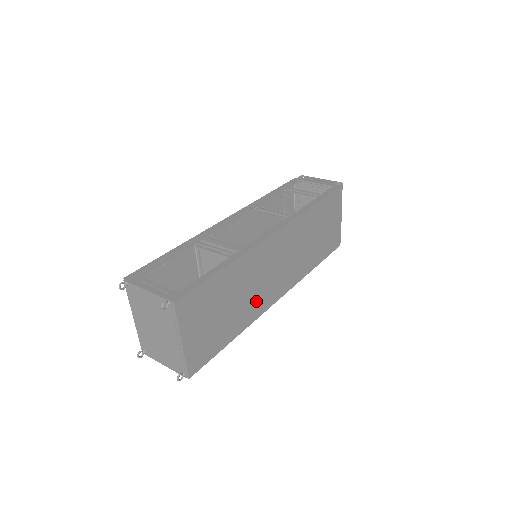
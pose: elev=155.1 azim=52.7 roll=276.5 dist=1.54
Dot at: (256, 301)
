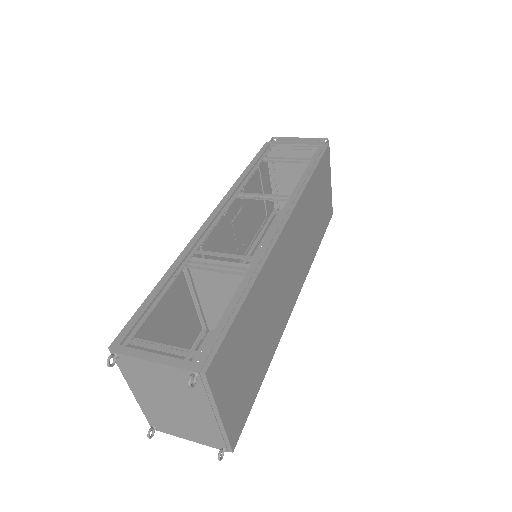
Dot at: (278, 317)
